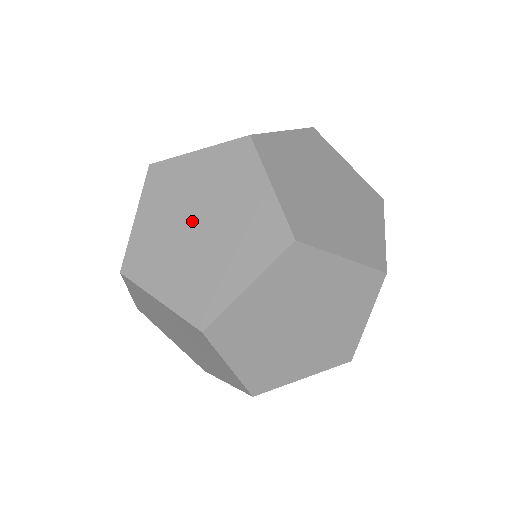
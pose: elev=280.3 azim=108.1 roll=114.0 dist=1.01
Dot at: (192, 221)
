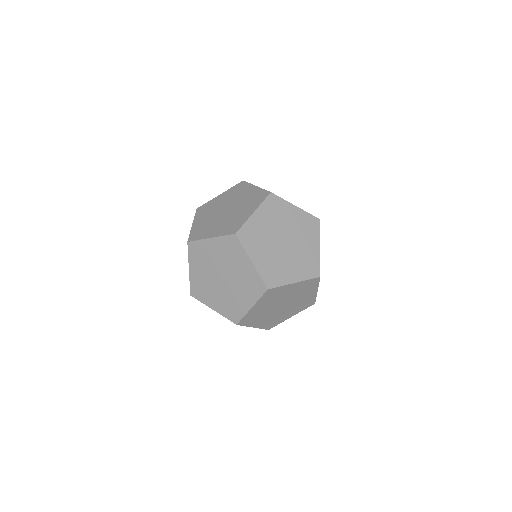
Dot at: (218, 275)
